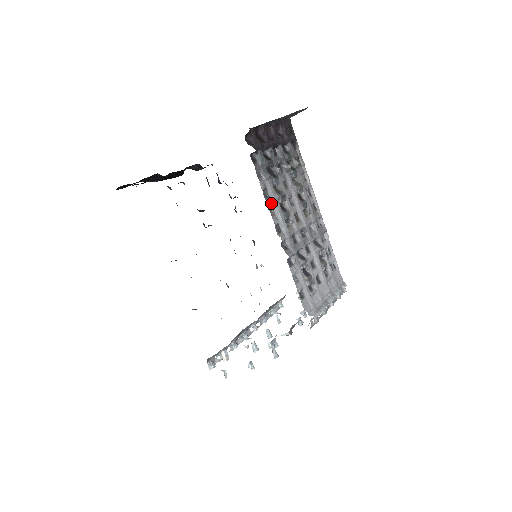
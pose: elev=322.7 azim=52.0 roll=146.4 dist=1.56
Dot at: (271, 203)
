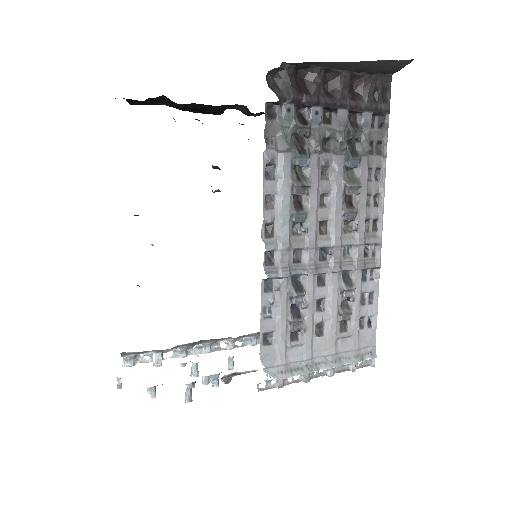
Dot at: (274, 189)
